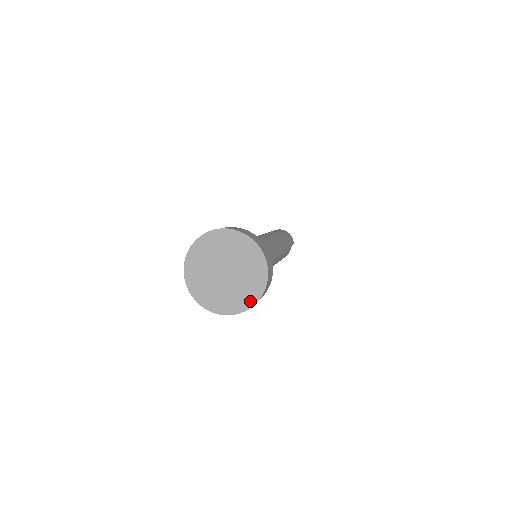
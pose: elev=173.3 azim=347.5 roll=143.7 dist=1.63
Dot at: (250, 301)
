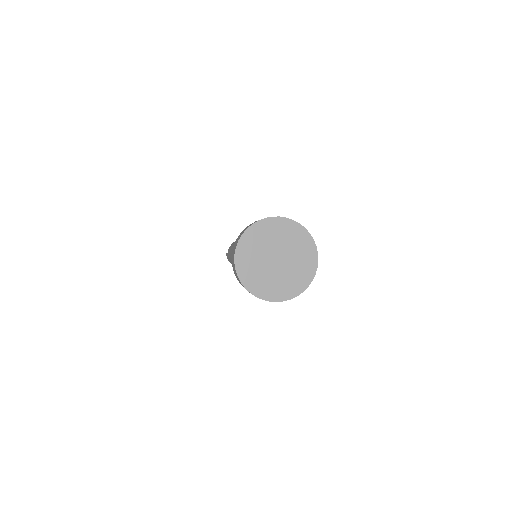
Dot at: (302, 286)
